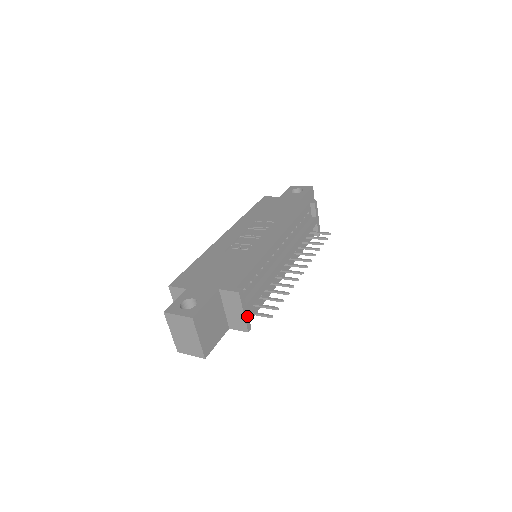
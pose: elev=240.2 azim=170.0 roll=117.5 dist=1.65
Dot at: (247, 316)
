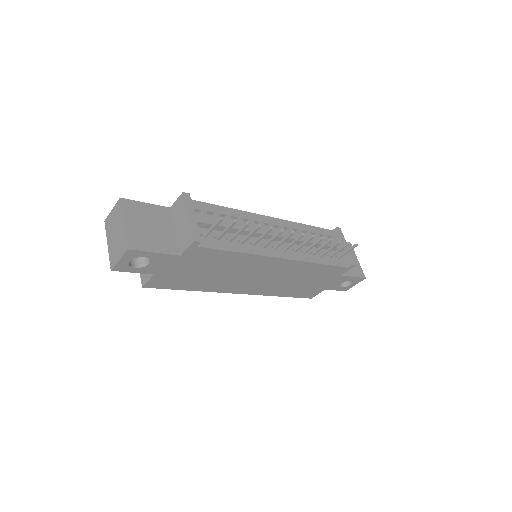
Dot at: (195, 224)
